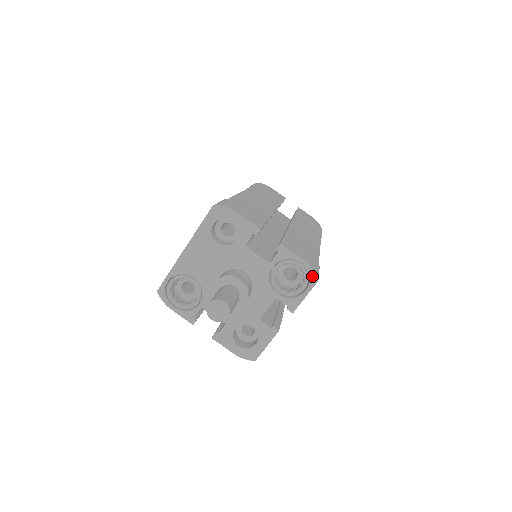
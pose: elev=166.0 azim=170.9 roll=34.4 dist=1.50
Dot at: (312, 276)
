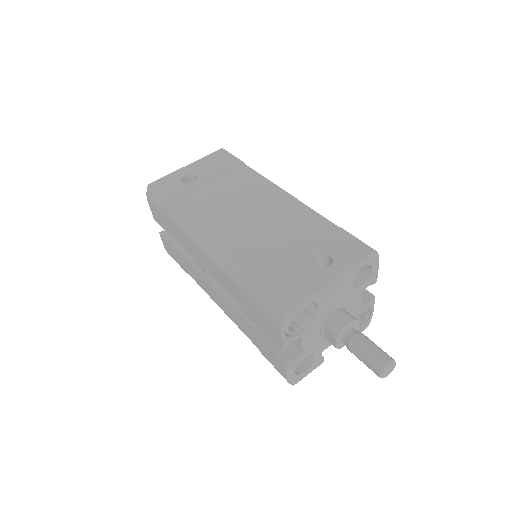
Dot at: (367, 324)
